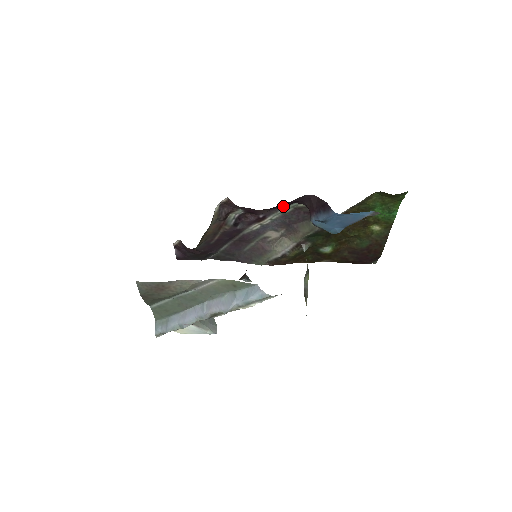
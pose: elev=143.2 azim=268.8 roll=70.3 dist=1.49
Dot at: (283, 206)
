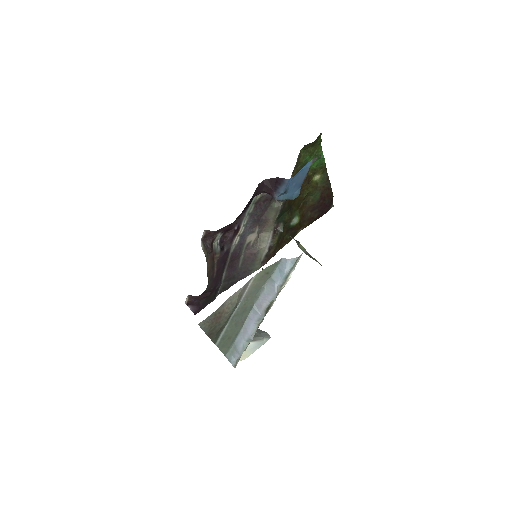
Dot at: (247, 207)
